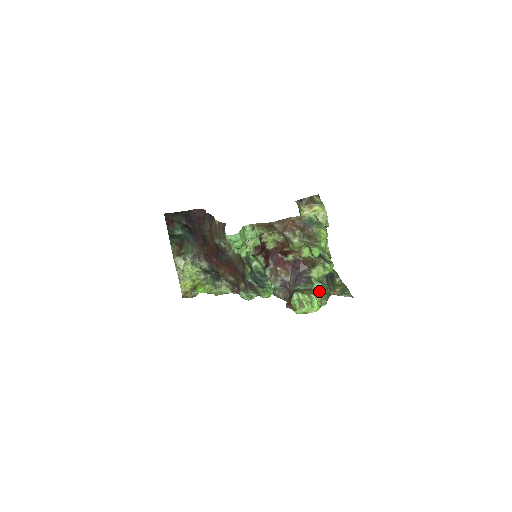
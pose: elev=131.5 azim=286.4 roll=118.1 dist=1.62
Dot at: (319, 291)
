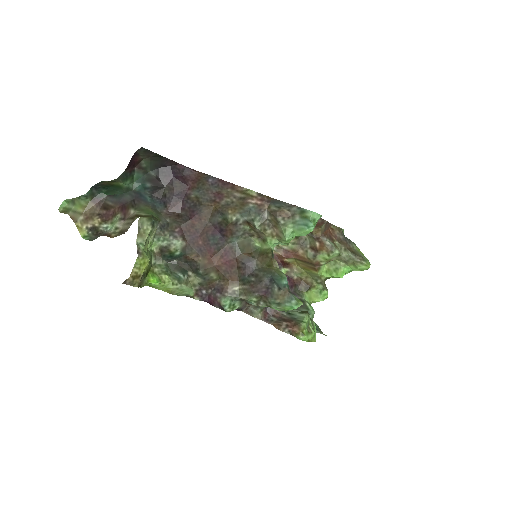
Dot at: occluded
